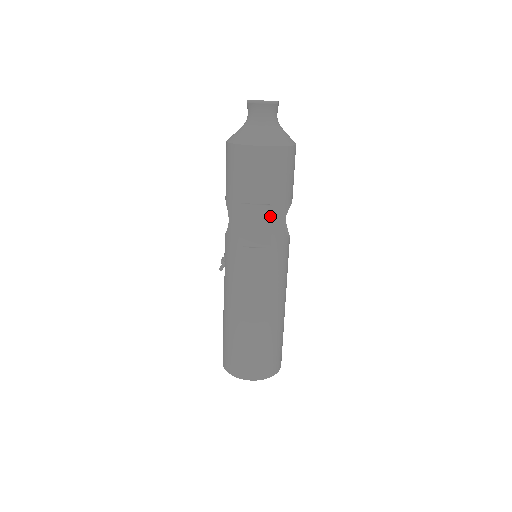
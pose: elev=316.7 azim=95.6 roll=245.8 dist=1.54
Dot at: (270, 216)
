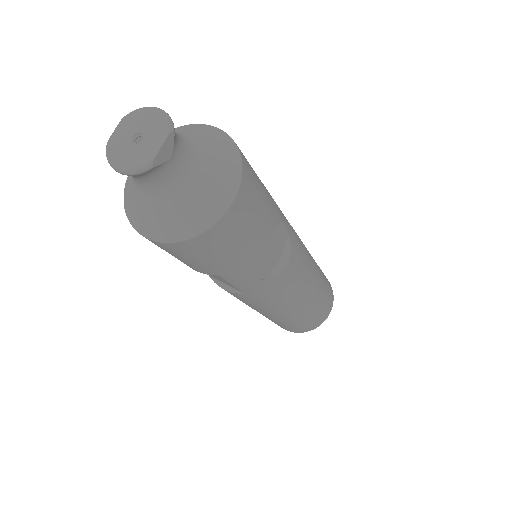
Dot at: (223, 279)
